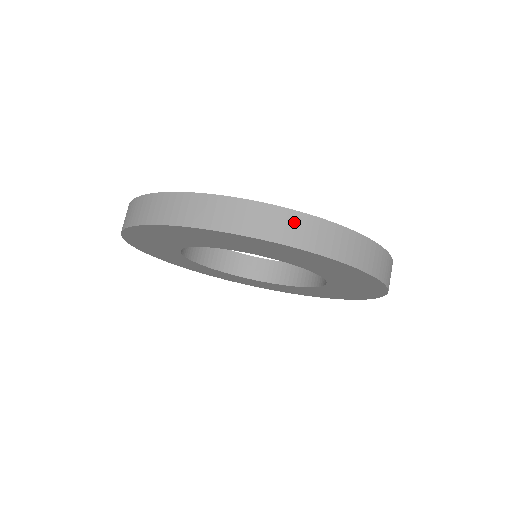
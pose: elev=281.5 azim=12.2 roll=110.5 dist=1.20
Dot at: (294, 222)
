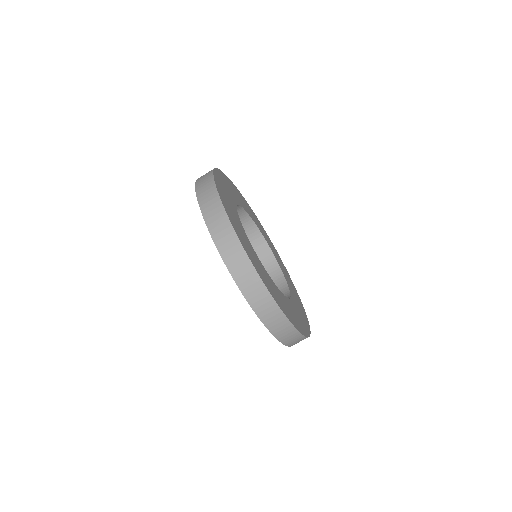
Dot at: (239, 257)
